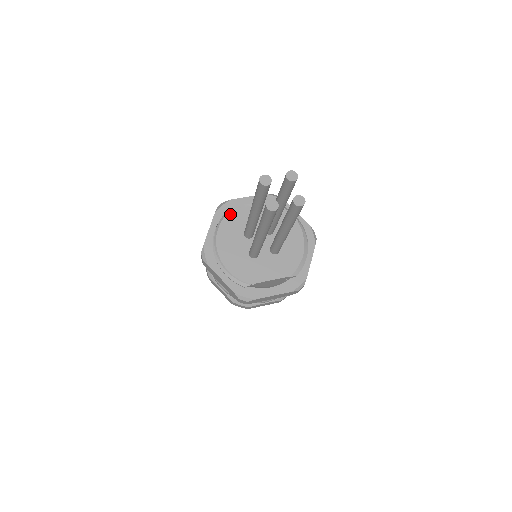
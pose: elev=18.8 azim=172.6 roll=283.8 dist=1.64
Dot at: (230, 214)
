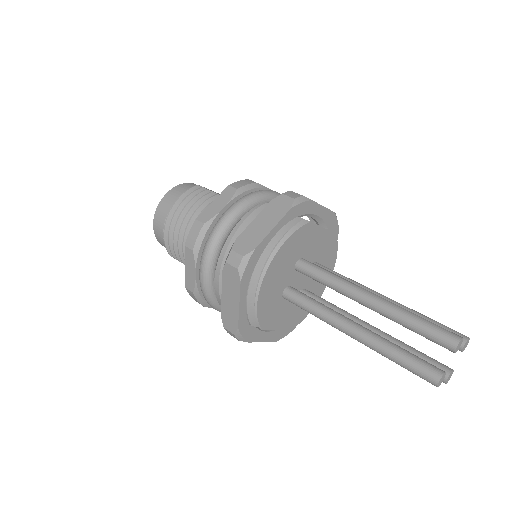
Dot at: (305, 228)
